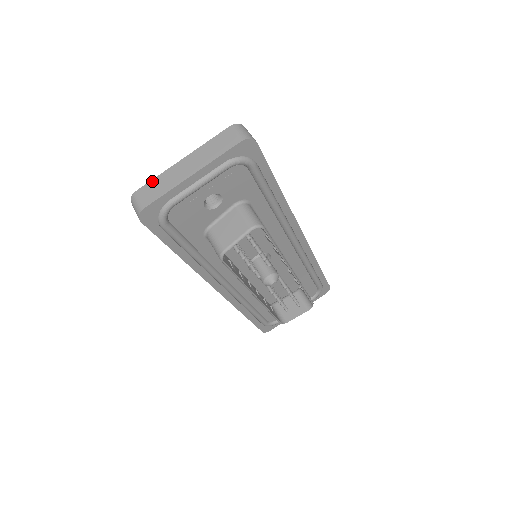
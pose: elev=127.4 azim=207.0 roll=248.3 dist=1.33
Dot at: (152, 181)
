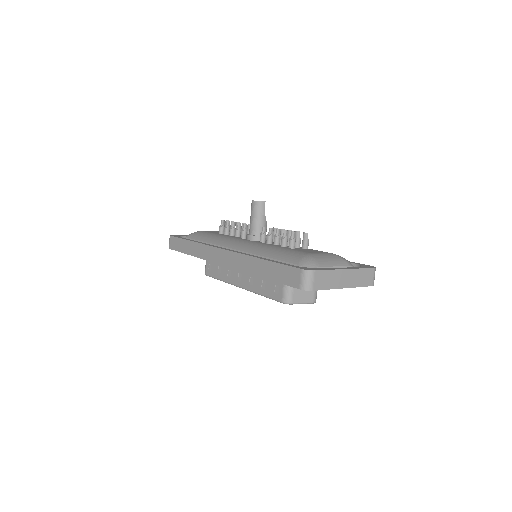
Dot at: (326, 271)
